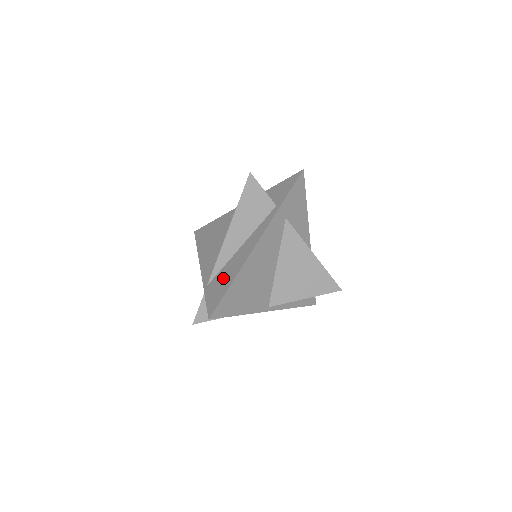
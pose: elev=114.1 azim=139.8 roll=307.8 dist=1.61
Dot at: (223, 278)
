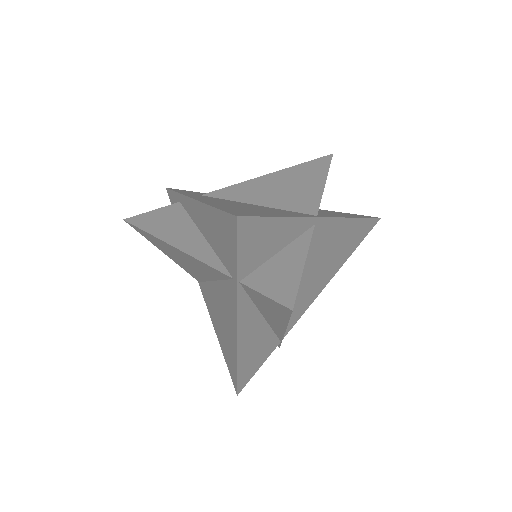
Dot at: (218, 239)
